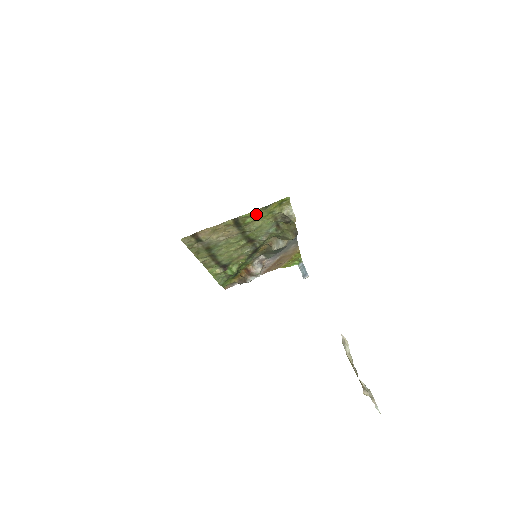
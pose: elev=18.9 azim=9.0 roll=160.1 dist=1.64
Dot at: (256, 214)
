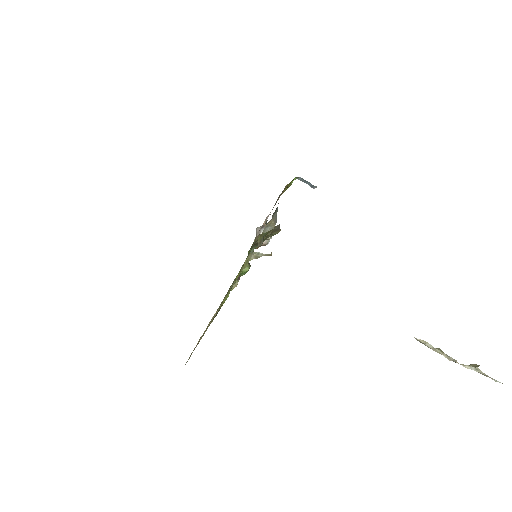
Dot at: (227, 295)
